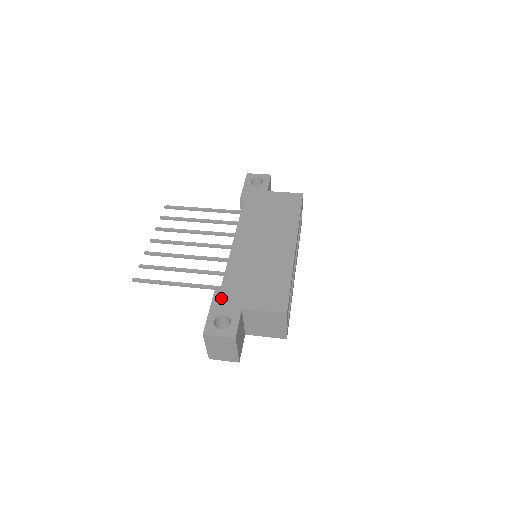
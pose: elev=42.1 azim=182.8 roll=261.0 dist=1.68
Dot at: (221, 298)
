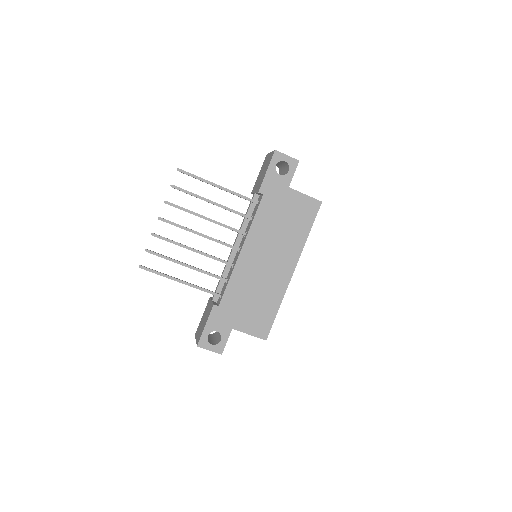
Dot at: (217, 315)
